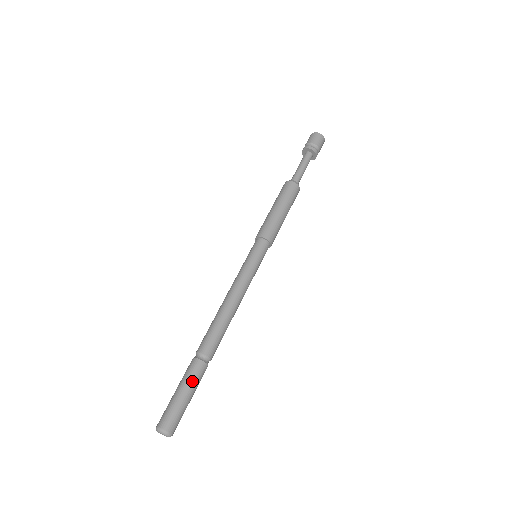
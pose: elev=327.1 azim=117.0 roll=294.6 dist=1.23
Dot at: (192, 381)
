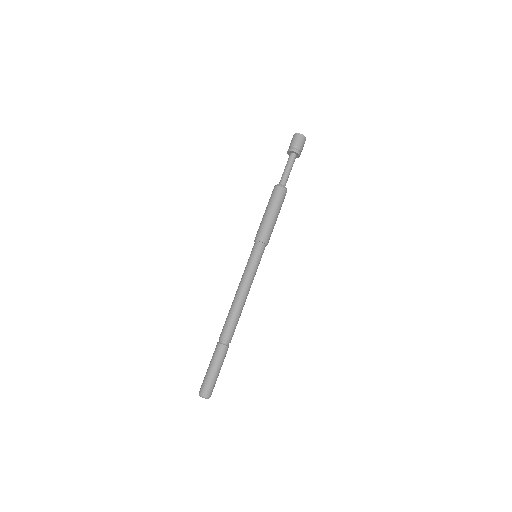
Dot at: (214, 359)
